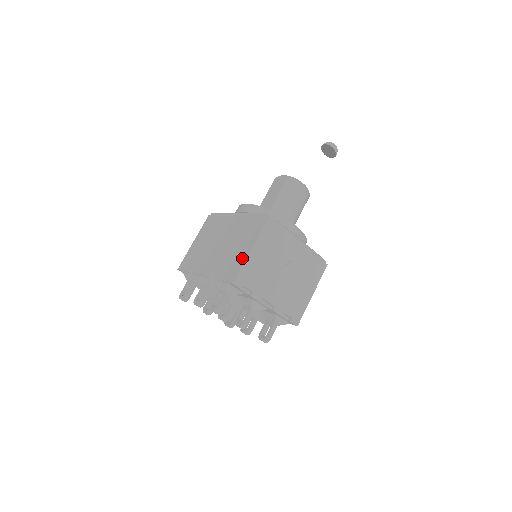
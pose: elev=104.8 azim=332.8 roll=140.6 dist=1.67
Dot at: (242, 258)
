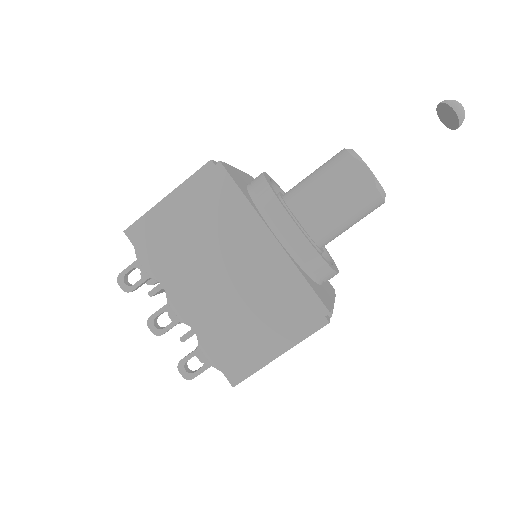
Dot at: (260, 357)
